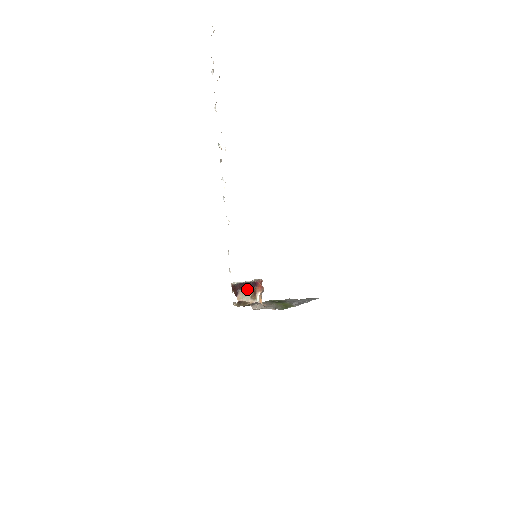
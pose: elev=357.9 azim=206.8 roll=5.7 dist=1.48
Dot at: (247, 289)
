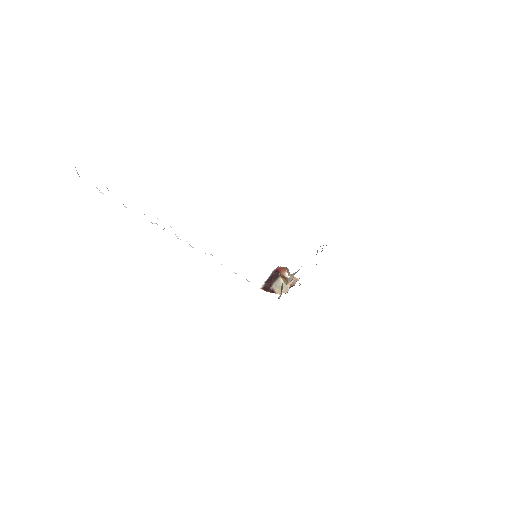
Dot at: (275, 280)
